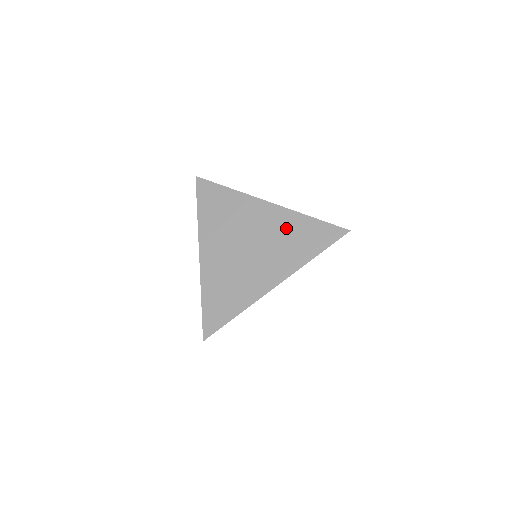
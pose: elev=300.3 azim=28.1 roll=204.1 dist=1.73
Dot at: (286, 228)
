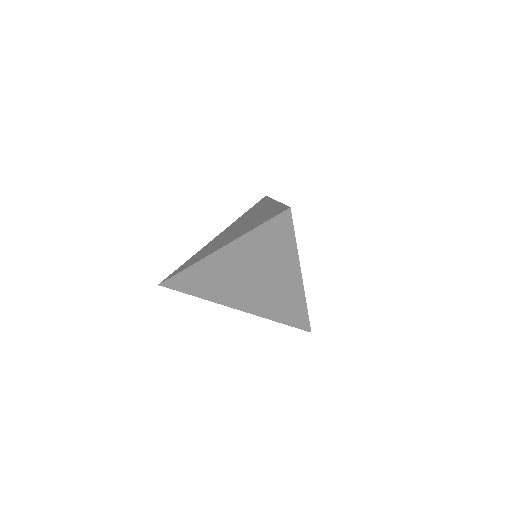
Dot at: (287, 299)
